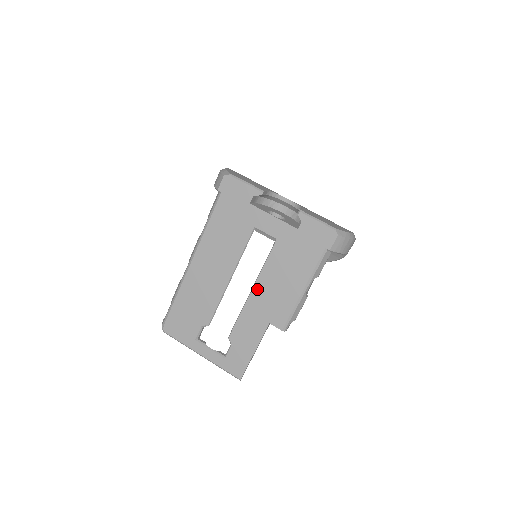
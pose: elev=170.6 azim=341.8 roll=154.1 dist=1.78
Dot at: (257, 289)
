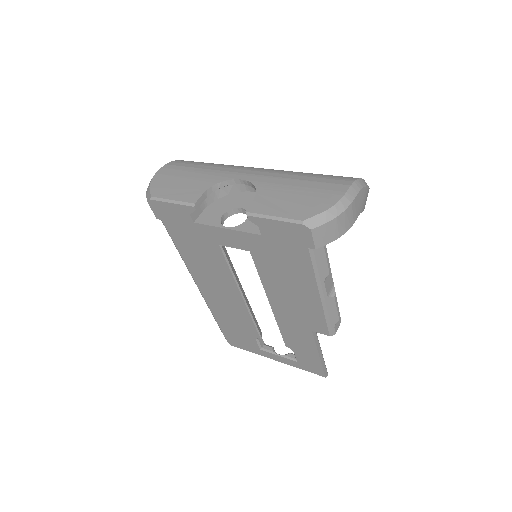
Dot at: (274, 303)
